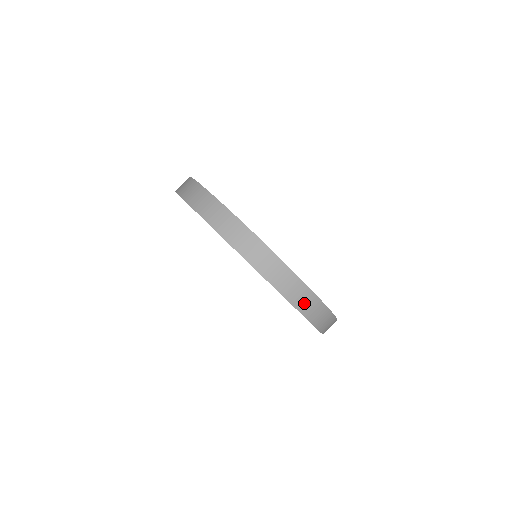
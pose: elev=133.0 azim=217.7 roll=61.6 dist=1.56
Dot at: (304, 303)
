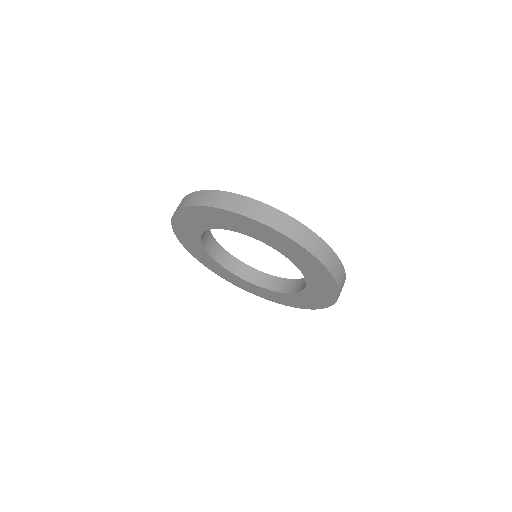
Dot at: (297, 234)
